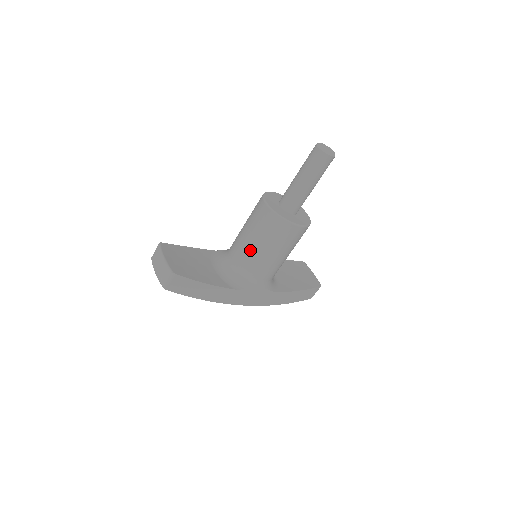
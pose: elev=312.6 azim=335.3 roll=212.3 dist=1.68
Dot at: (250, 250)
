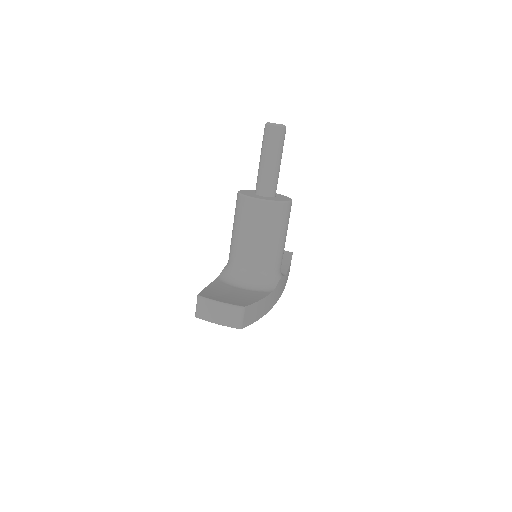
Dot at: (264, 249)
